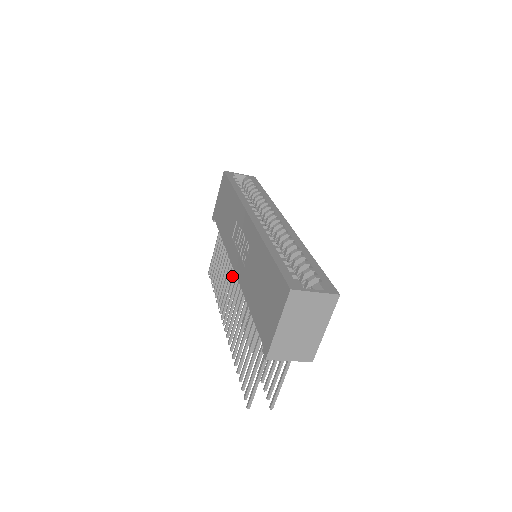
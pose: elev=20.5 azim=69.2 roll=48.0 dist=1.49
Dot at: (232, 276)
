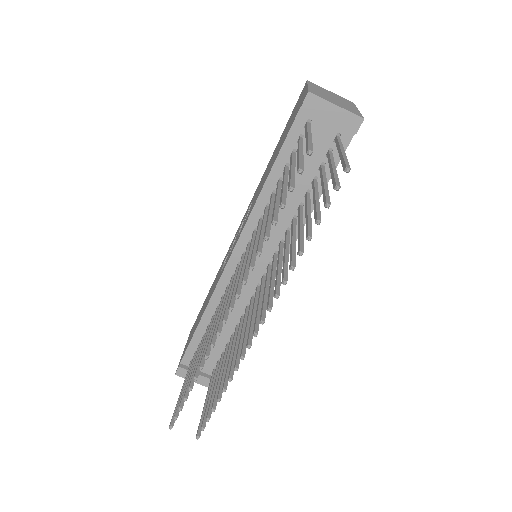
Dot at: occluded
